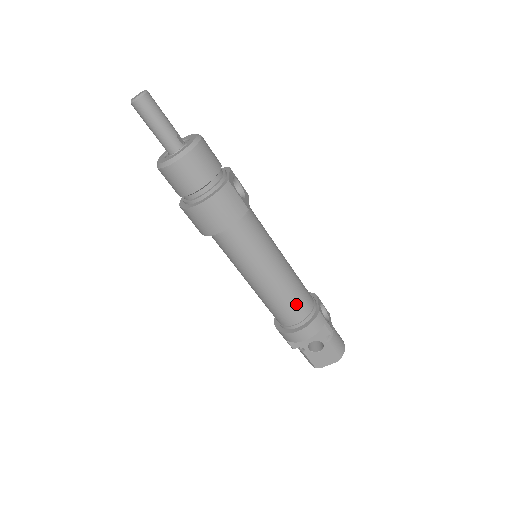
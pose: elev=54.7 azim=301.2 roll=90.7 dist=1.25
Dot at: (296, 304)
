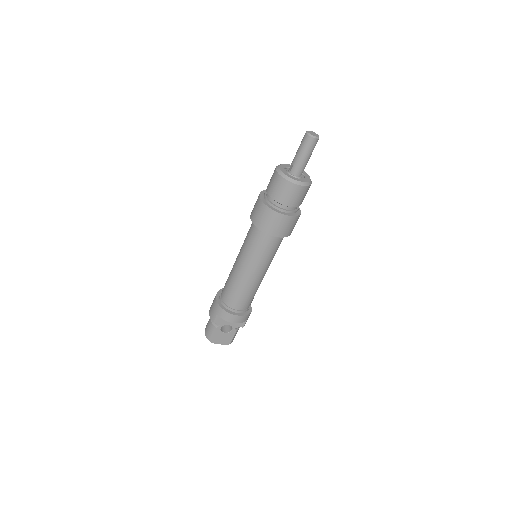
Dot at: (250, 299)
